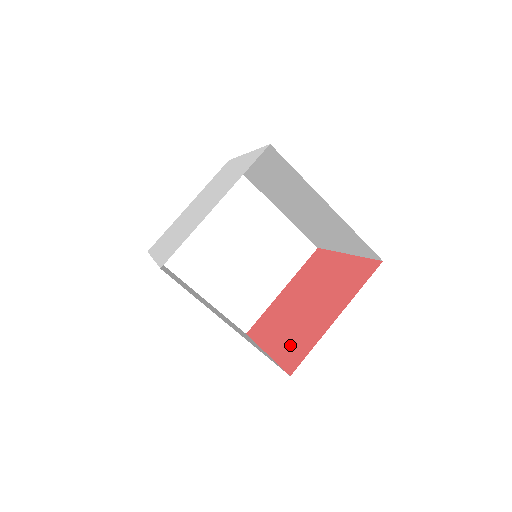
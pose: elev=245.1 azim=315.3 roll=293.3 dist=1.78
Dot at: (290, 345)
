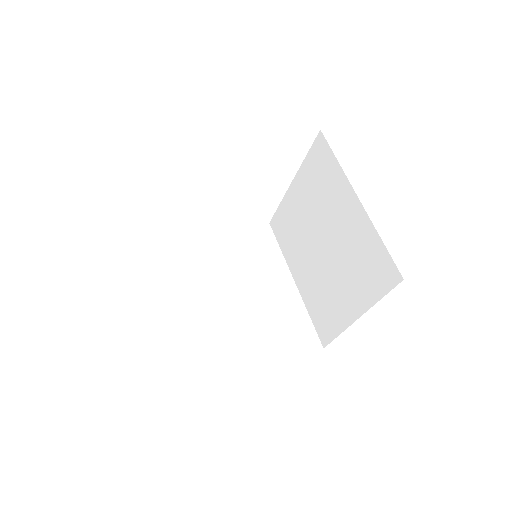
Dot at: occluded
